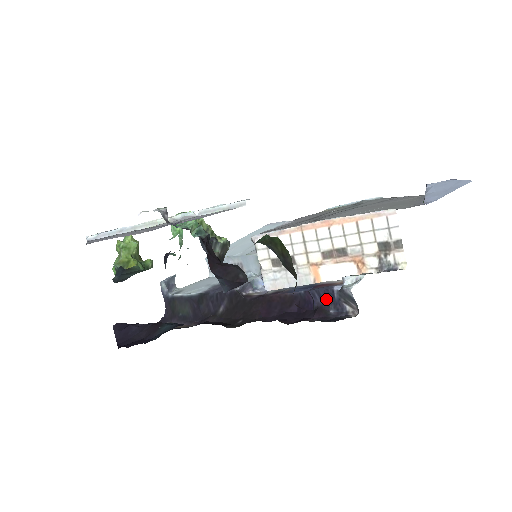
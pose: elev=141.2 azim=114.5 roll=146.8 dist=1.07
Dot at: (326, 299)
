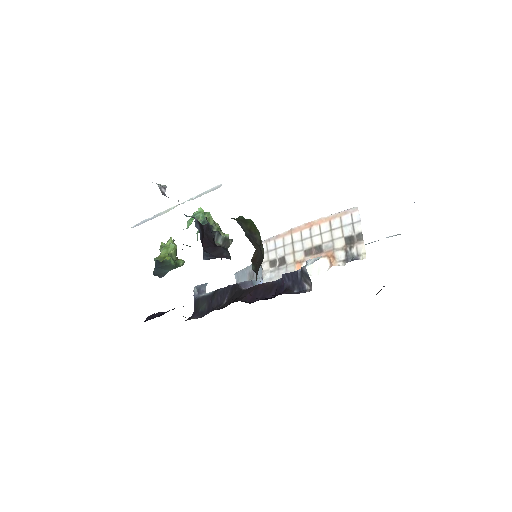
Dot at: (292, 281)
